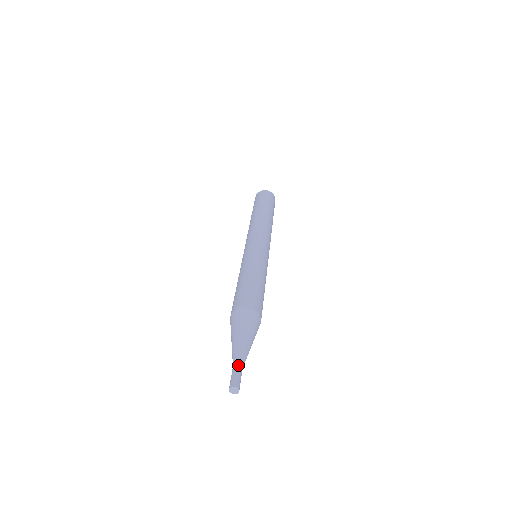
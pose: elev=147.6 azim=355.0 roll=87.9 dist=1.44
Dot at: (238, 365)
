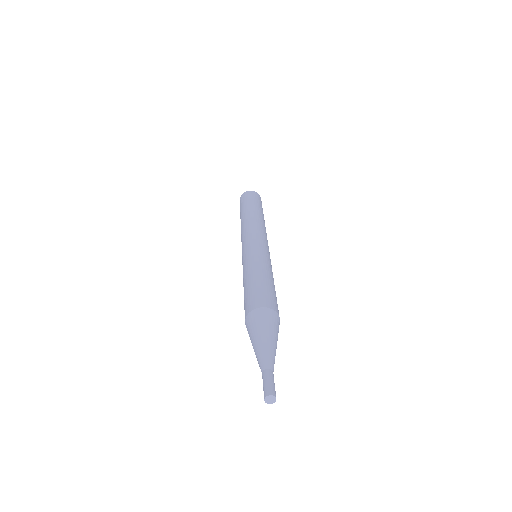
Dot at: (265, 371)
